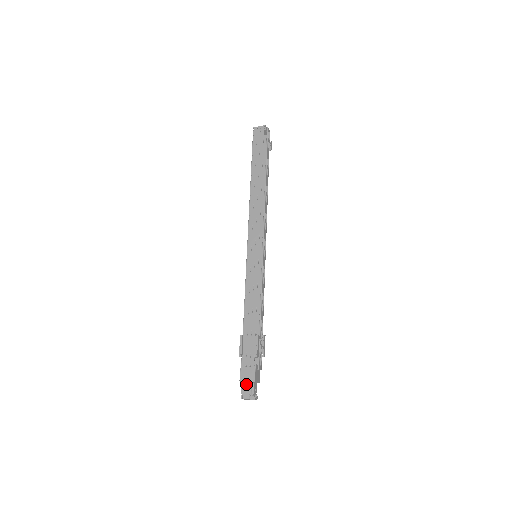
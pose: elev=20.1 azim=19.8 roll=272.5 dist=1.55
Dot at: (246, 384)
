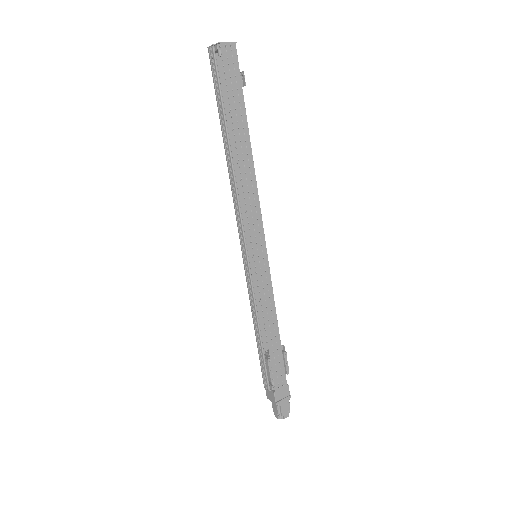
Dot at: (284, 405)
